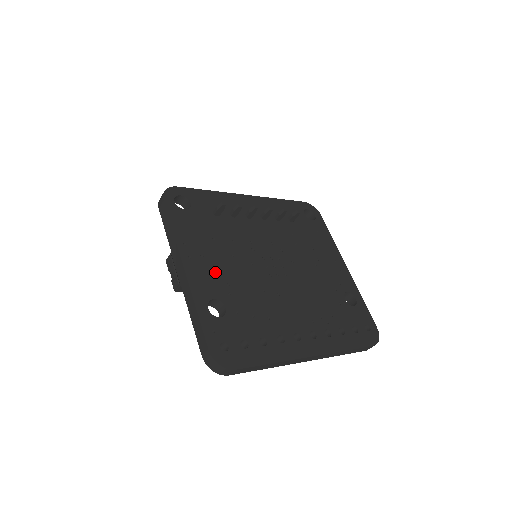
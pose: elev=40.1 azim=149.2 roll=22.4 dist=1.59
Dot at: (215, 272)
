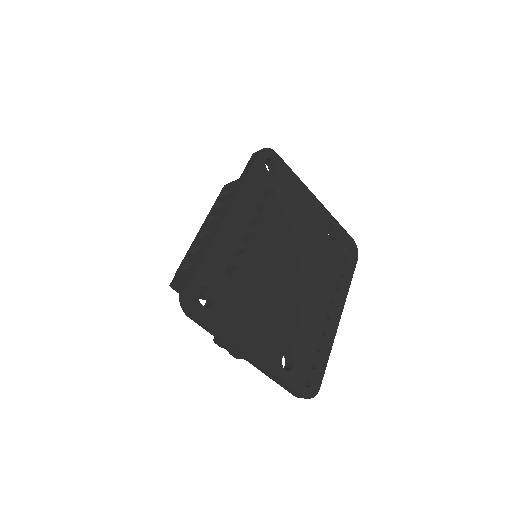
Dot at: (268, 334)
